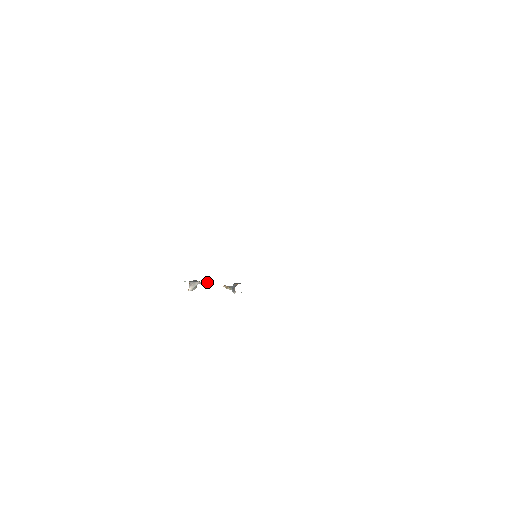
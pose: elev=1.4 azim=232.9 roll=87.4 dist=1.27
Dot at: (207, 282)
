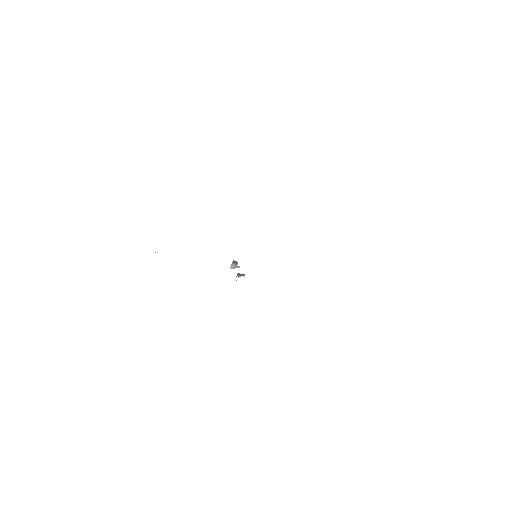
Dot at: (237, 266)
